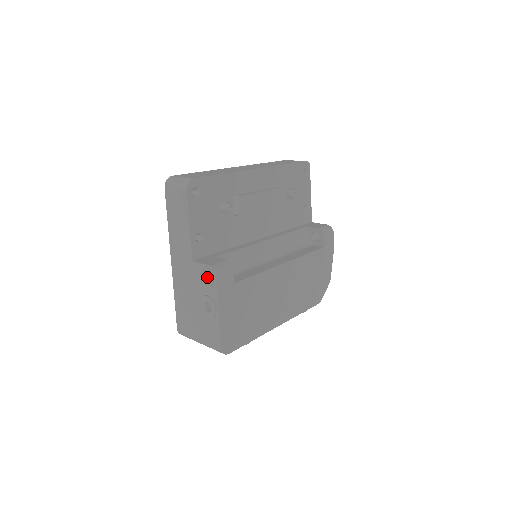
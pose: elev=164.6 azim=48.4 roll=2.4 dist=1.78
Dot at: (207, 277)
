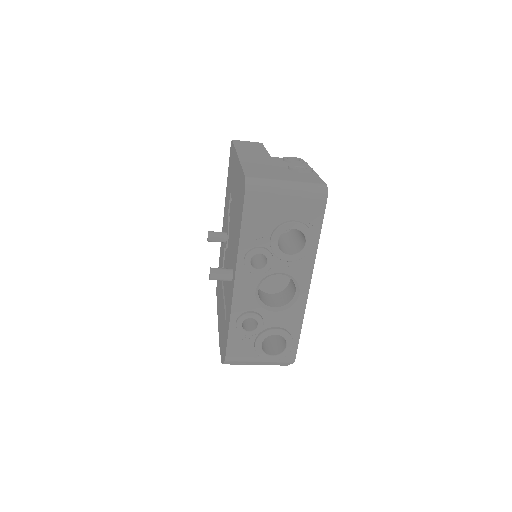
Dot at: occluded
